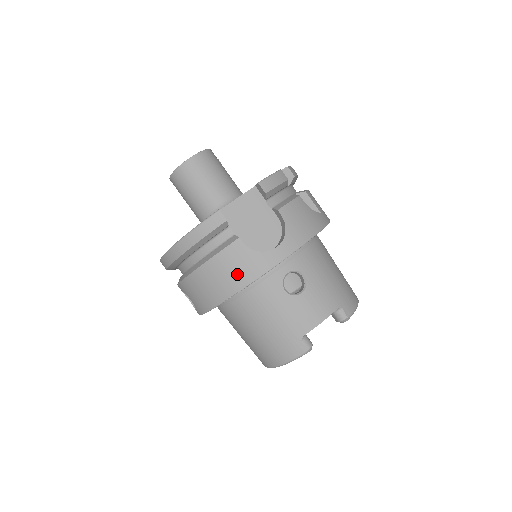
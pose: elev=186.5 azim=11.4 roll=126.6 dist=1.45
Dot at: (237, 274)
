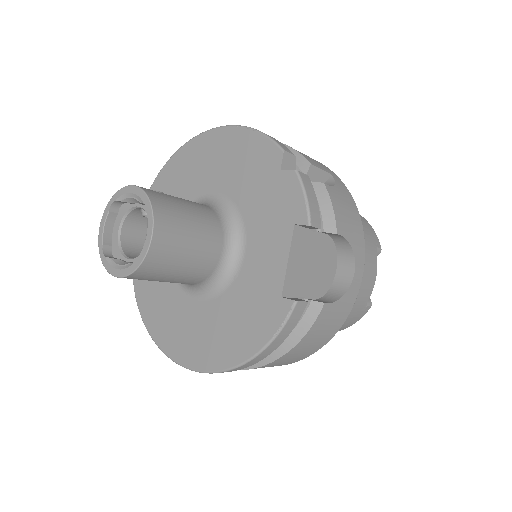
Dot at: (329, 330)
